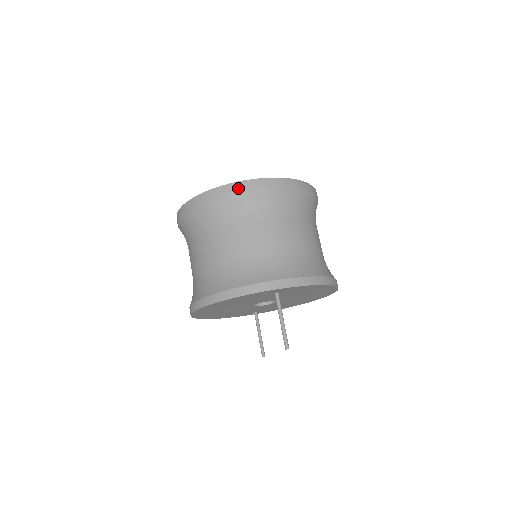
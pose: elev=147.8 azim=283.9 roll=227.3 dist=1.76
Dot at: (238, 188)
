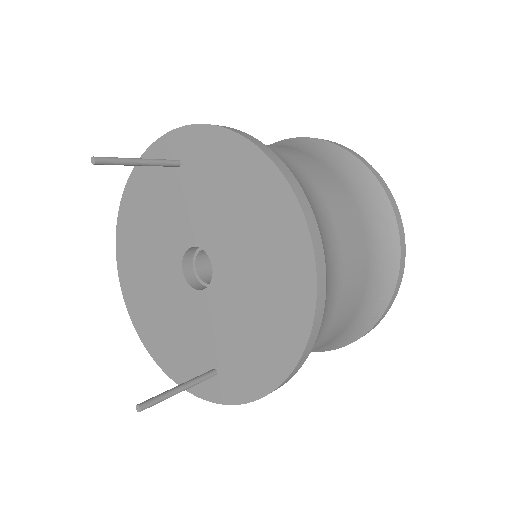
Dot at: occluded
